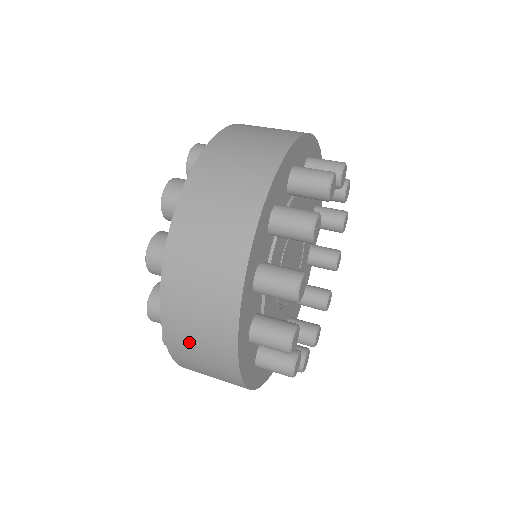
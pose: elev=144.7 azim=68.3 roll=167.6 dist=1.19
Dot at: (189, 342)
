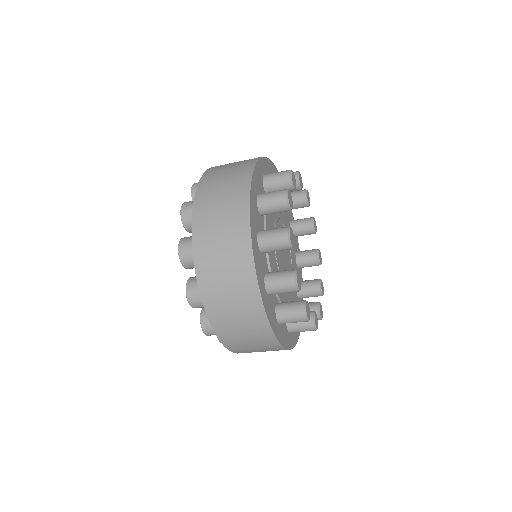
Dot at: (213, 243)
